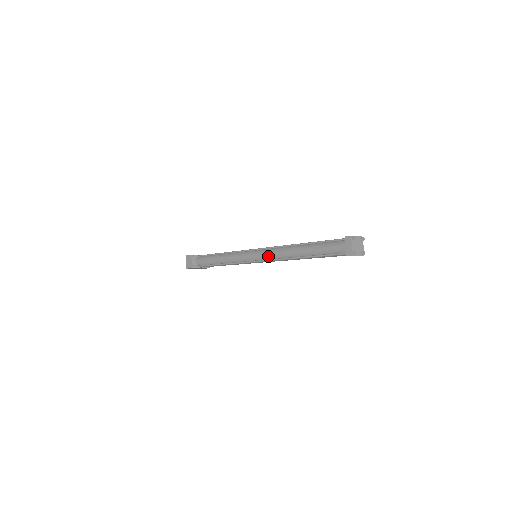
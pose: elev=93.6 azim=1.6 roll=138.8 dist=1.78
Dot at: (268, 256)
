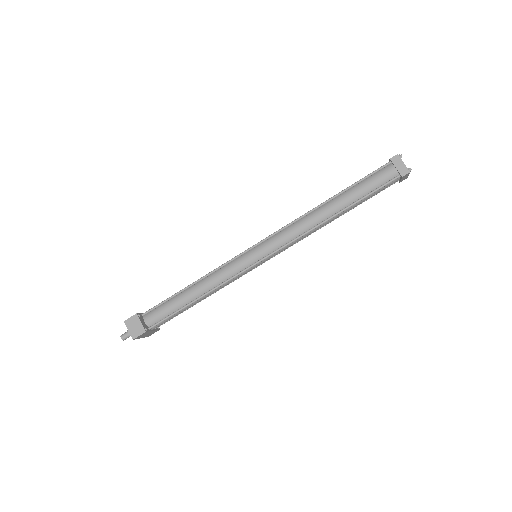
Dot at: (285, 239)
